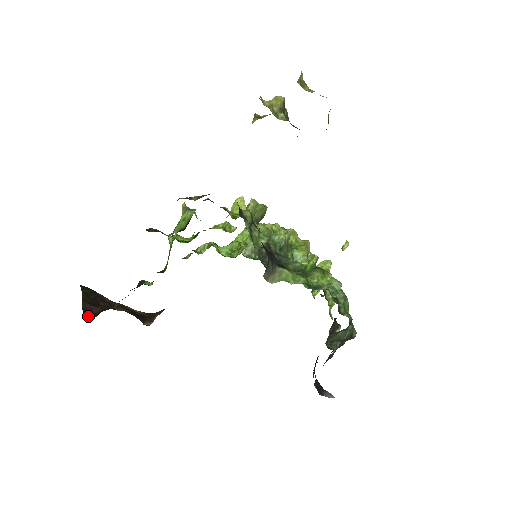
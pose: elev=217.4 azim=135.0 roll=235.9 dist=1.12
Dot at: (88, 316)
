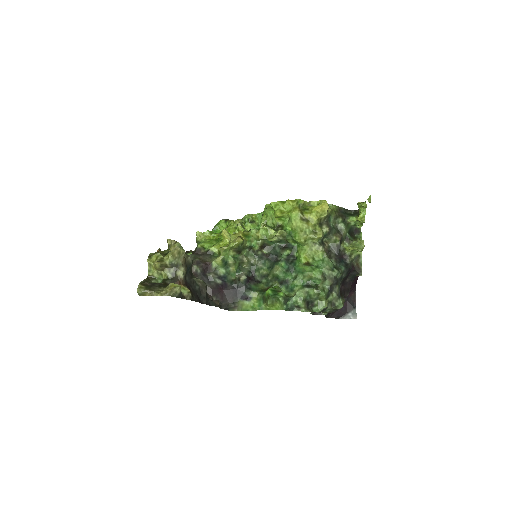
Dot at: occluded
